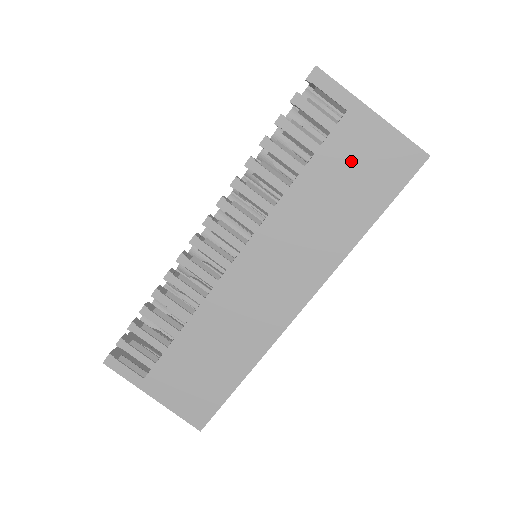
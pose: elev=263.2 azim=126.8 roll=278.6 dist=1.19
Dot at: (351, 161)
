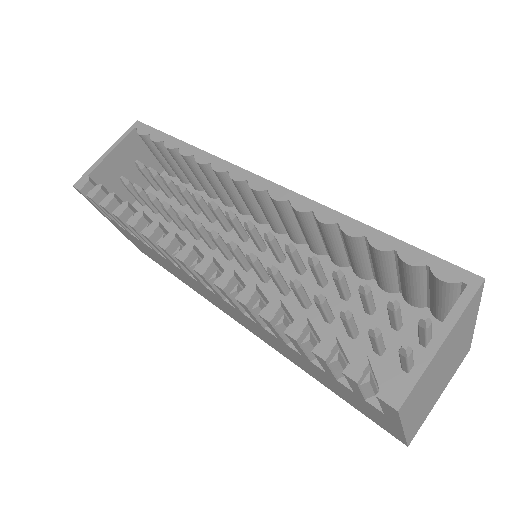
Dot at: (350, 396)
